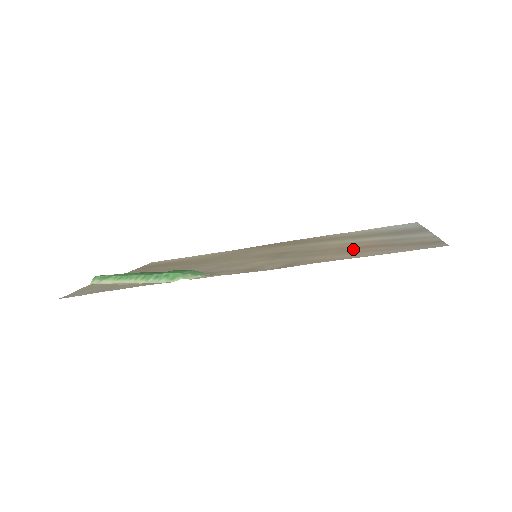
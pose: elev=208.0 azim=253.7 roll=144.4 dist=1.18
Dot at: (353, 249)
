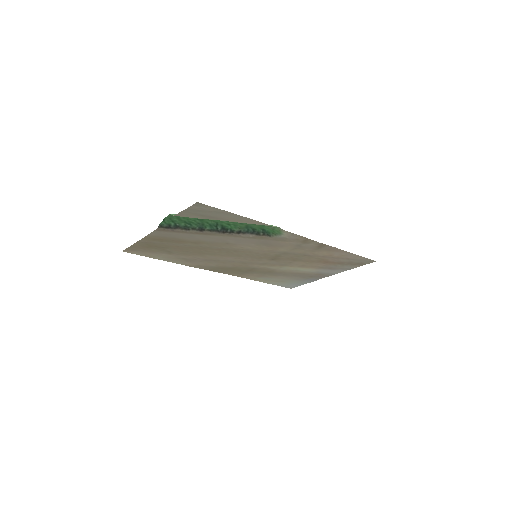
Dot at: (325, 260)
